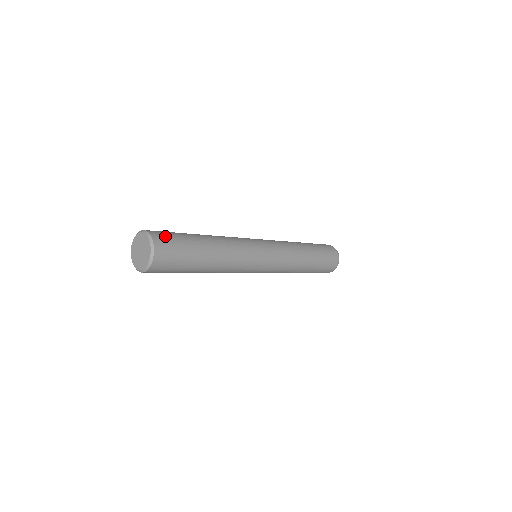
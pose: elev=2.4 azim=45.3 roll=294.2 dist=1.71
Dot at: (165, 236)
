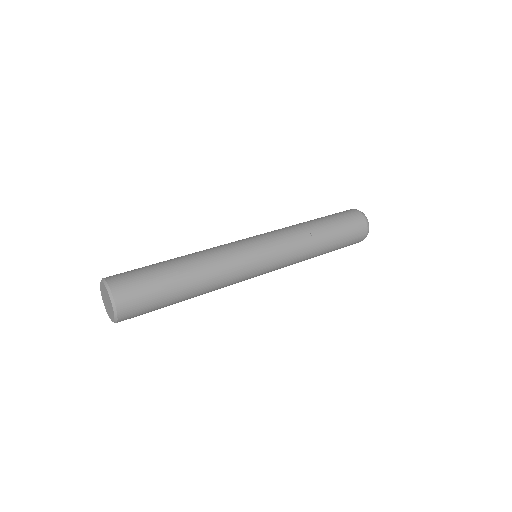
Dot at: (123, 275)
